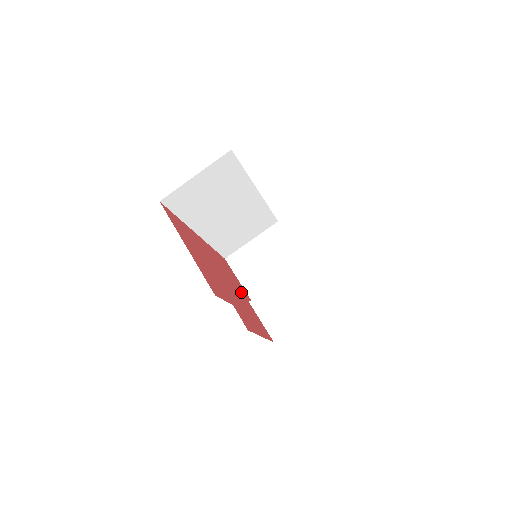
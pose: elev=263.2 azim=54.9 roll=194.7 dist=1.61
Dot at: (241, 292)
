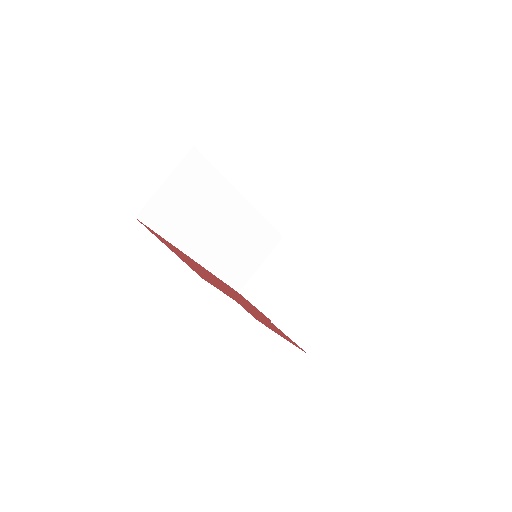
Dot at: (258, 312)
